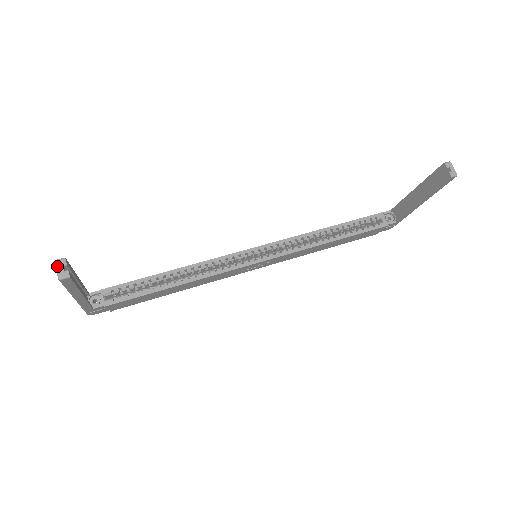
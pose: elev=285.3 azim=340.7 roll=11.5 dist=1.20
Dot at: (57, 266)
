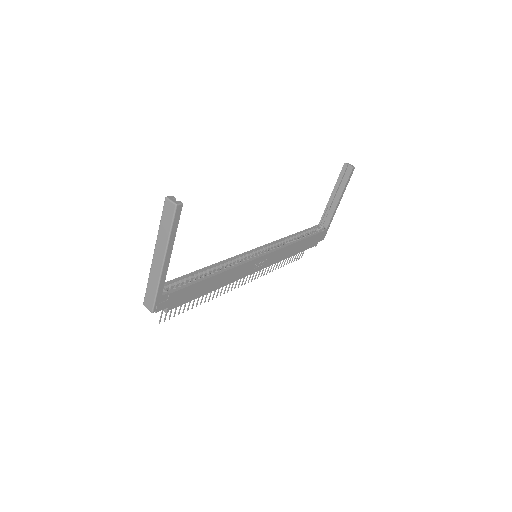
Dot at: (170, 199)
